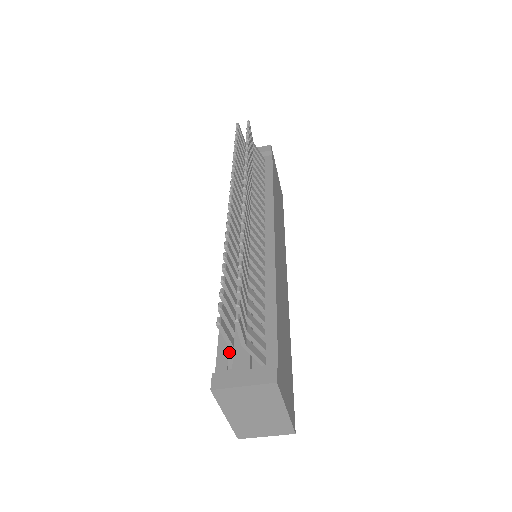
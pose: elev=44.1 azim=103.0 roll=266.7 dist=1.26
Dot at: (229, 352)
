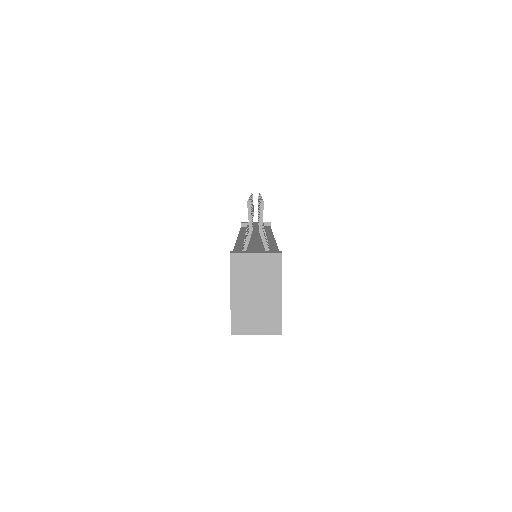
Dot at: (248, 235)
